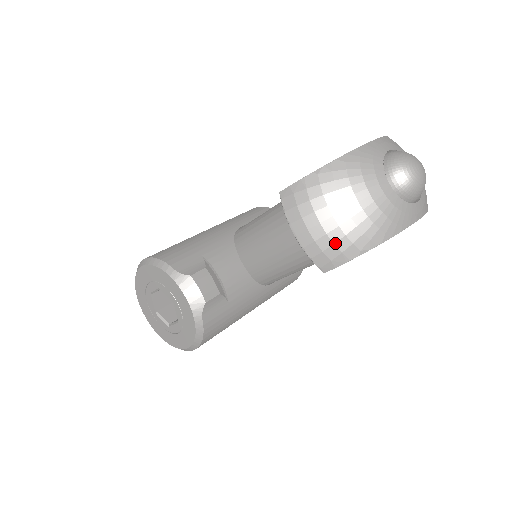
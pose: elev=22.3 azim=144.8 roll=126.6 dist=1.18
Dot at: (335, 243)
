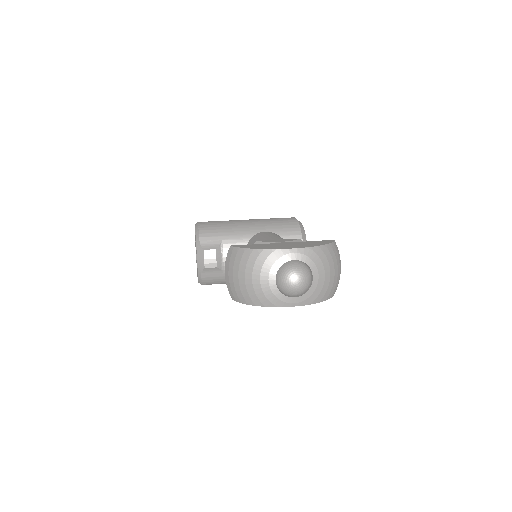
Dot at: (236, 290)
